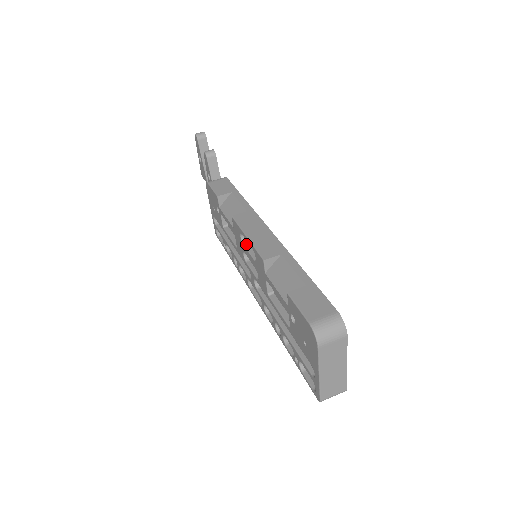
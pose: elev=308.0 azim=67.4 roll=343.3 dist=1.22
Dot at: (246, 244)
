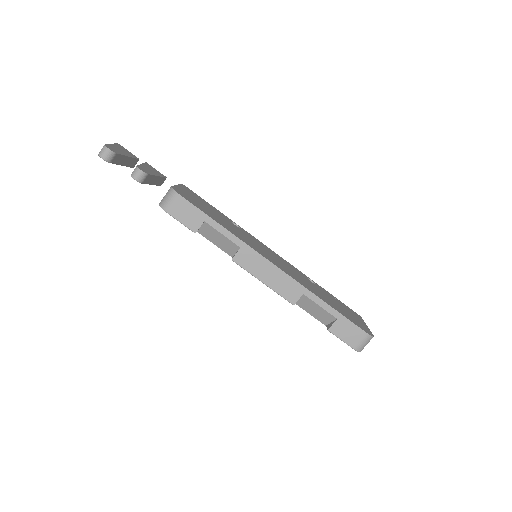
Dot at: occluded
